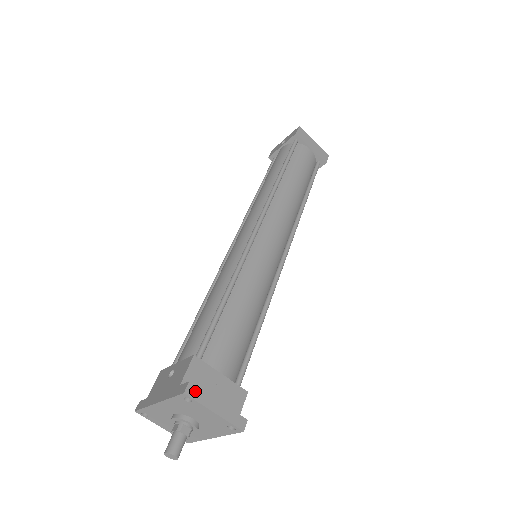
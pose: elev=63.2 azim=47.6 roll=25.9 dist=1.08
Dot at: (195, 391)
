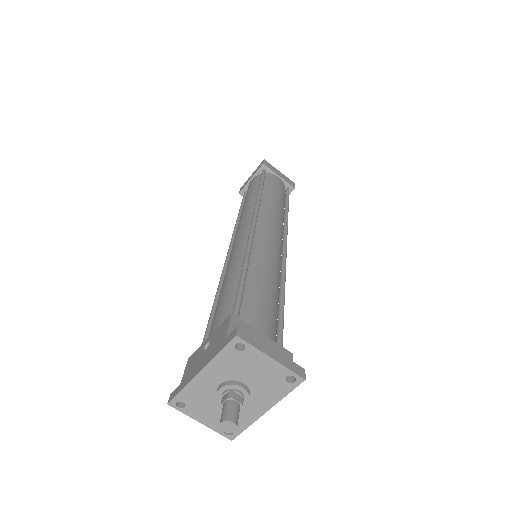
Dot at: (246, 335)
